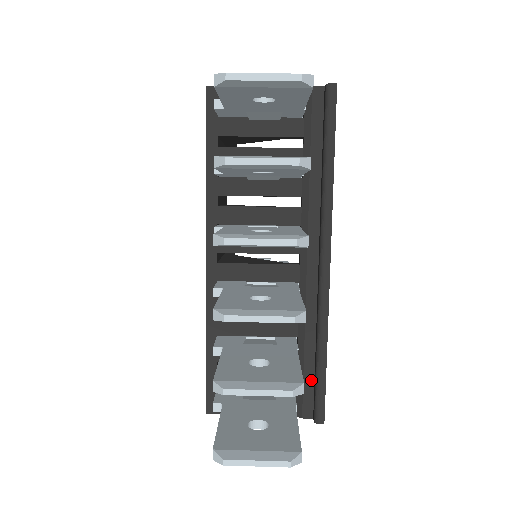
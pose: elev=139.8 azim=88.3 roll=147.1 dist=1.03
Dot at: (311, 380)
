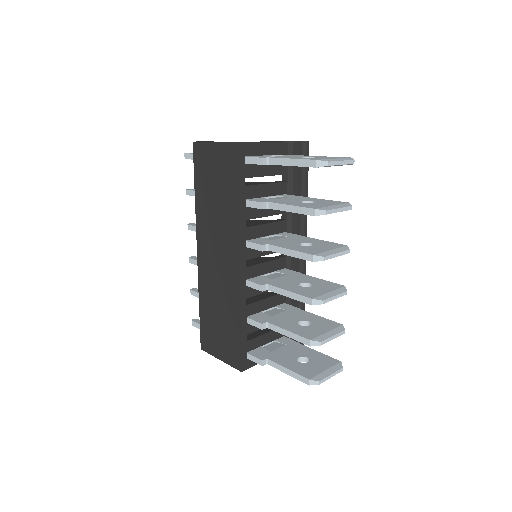
Dot at: occluded
